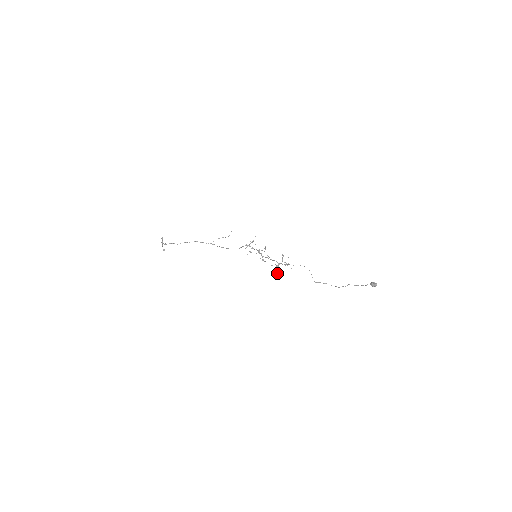
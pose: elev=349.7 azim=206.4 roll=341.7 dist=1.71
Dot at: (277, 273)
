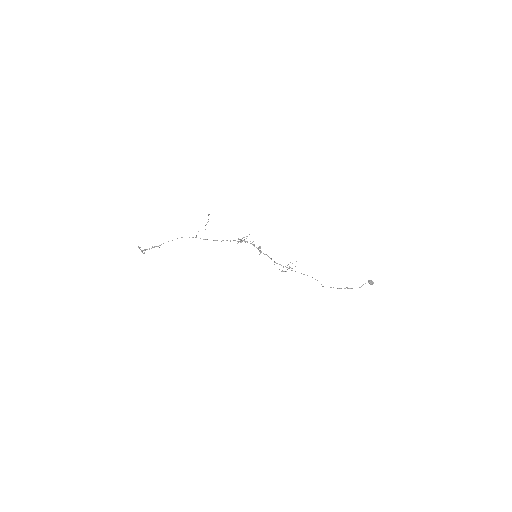
Dot at: (282, 271)
